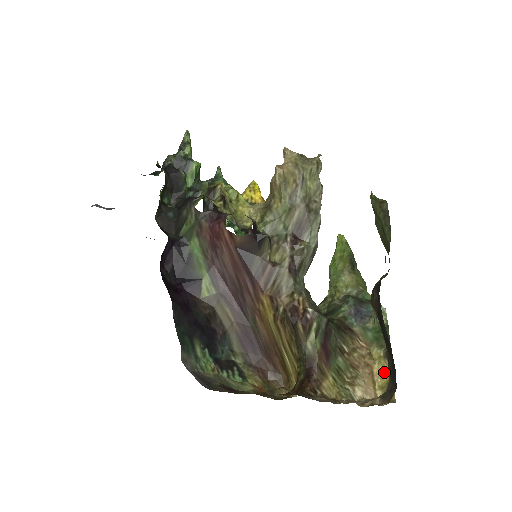
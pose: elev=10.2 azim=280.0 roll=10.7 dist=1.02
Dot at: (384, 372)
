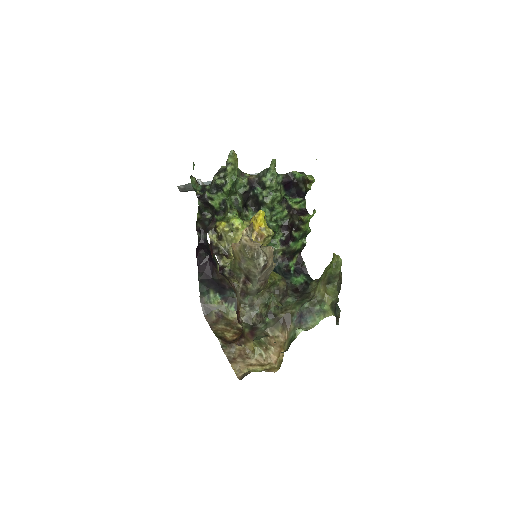
Dot at: (283, 356)
